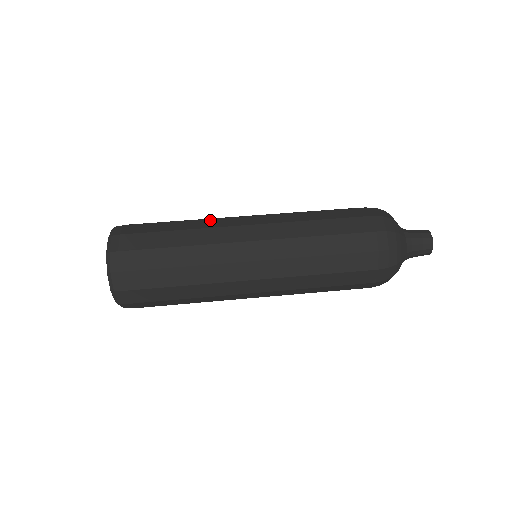
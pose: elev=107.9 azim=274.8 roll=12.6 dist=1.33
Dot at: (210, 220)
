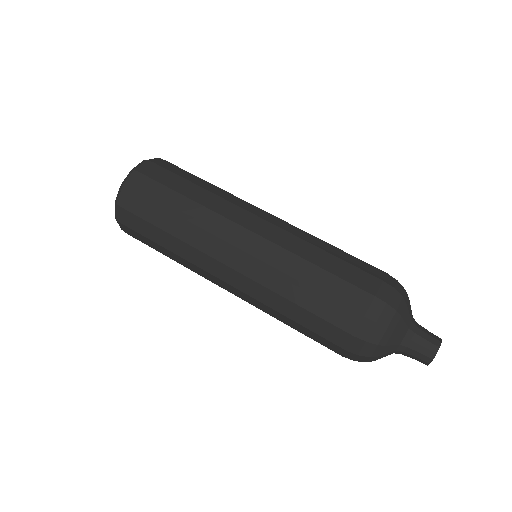
Dot at: (224, 202)
